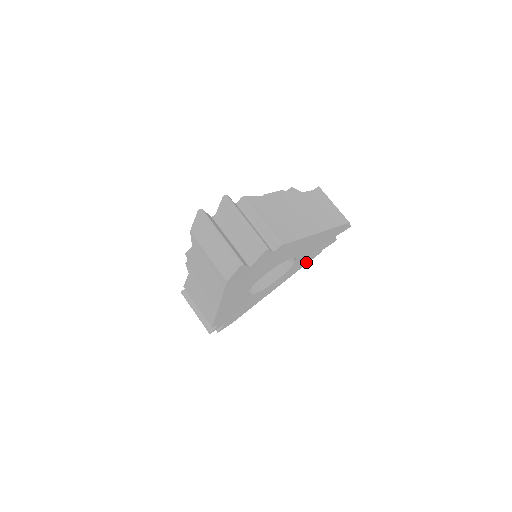
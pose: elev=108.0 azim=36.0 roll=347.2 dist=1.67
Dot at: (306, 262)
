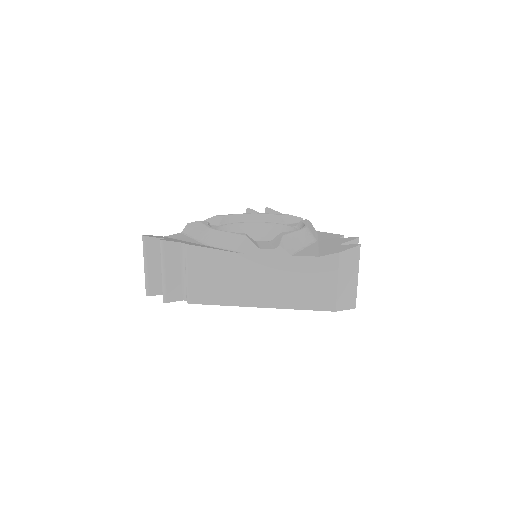
Dot at: occluded
